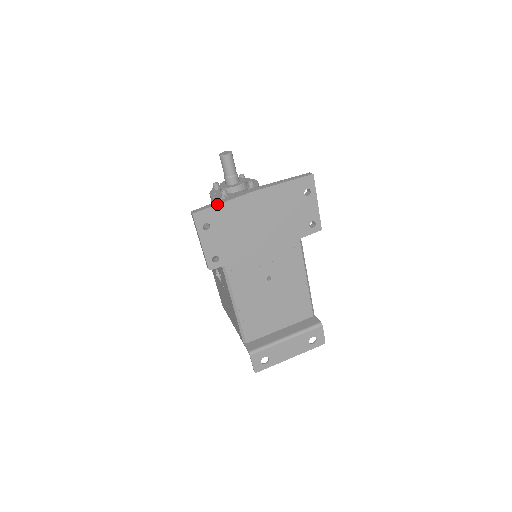
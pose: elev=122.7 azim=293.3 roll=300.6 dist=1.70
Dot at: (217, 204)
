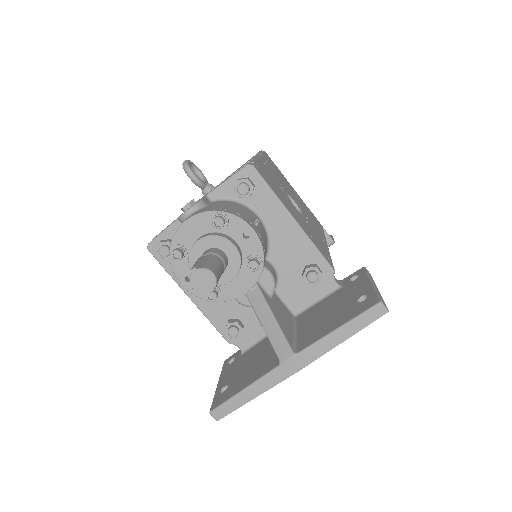
Dot at: occluded
